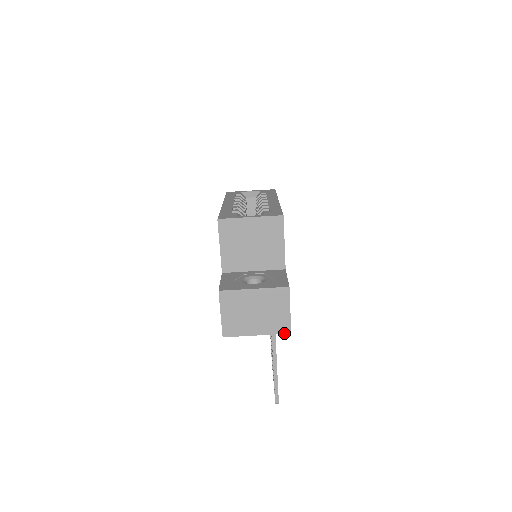
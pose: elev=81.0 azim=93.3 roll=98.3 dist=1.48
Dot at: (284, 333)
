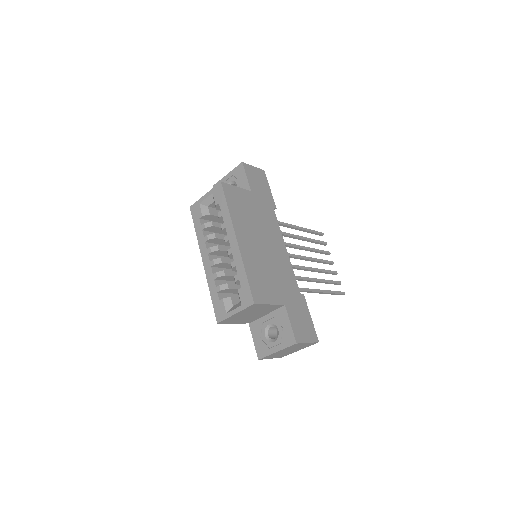
Dot at: occluded
